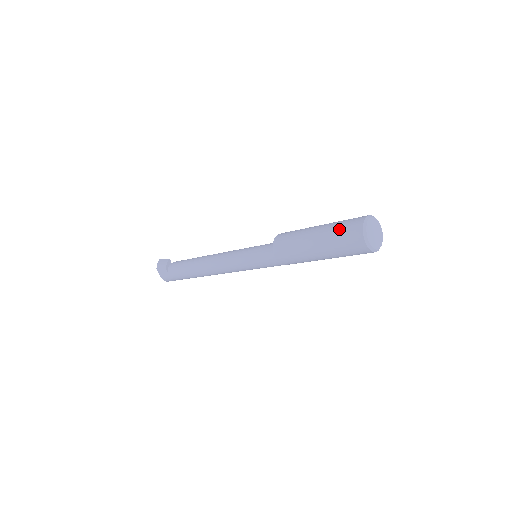
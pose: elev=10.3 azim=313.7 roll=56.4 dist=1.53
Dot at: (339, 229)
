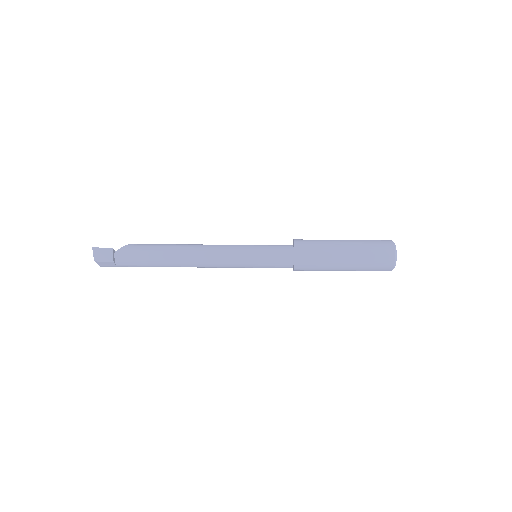
Dot at: (372, 260)
